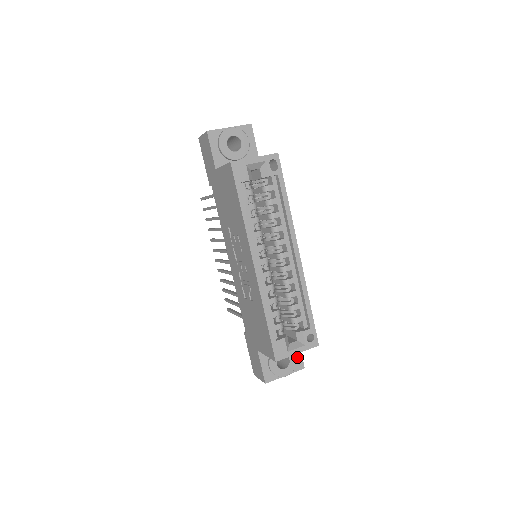
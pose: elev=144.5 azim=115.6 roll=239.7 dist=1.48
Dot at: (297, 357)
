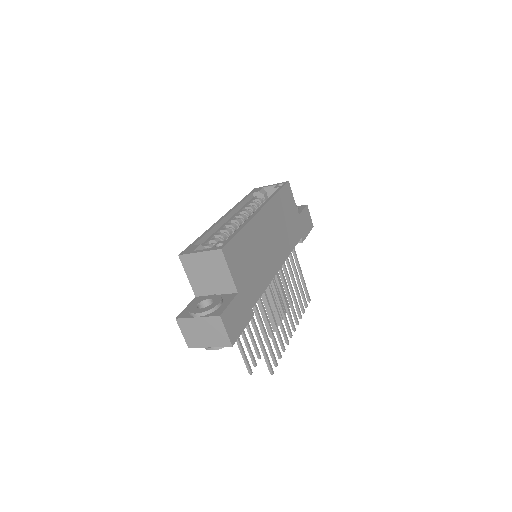
Dot at: (222, 307)
